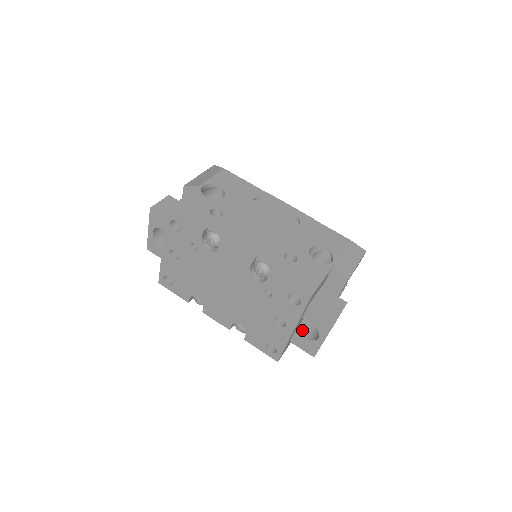
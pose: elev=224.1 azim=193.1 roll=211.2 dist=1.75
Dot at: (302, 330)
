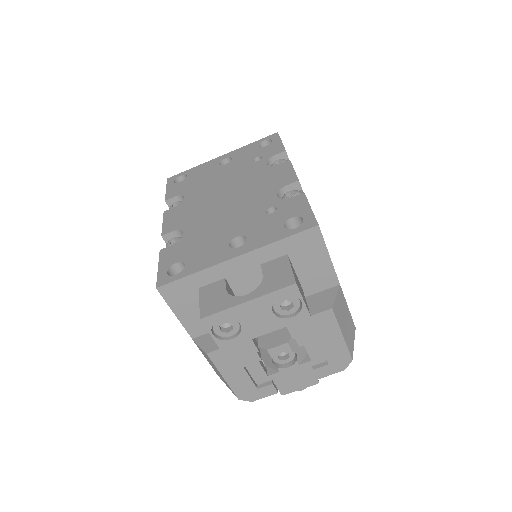
Dot at: (230, 290)
